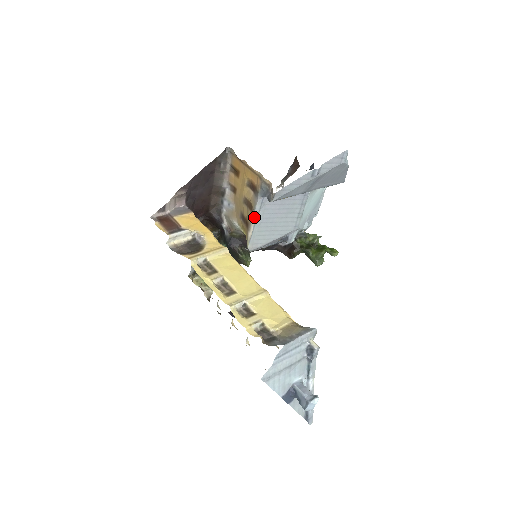
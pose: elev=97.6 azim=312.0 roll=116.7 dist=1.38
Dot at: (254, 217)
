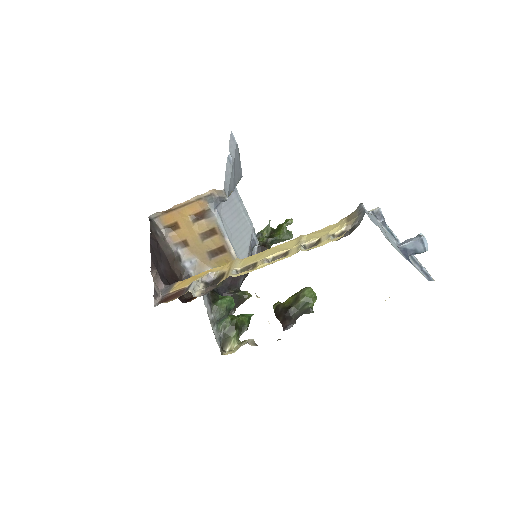
Dot at: (224, 233)
